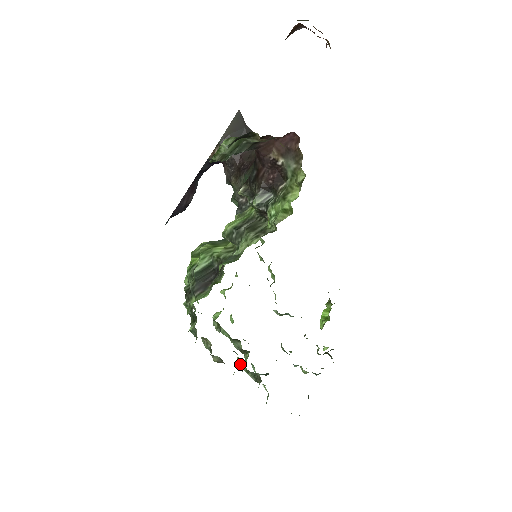
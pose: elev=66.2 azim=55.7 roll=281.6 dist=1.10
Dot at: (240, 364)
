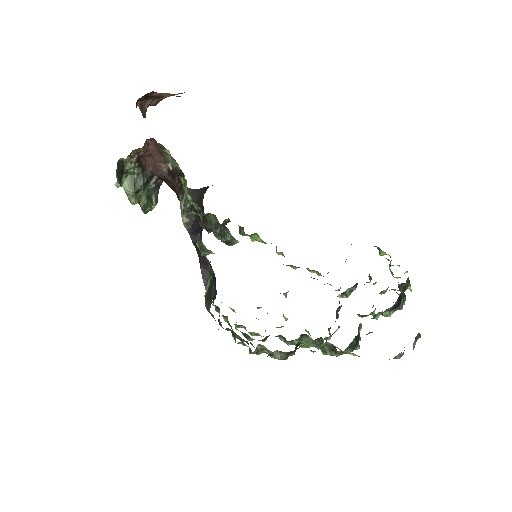
Dot at: occluded
